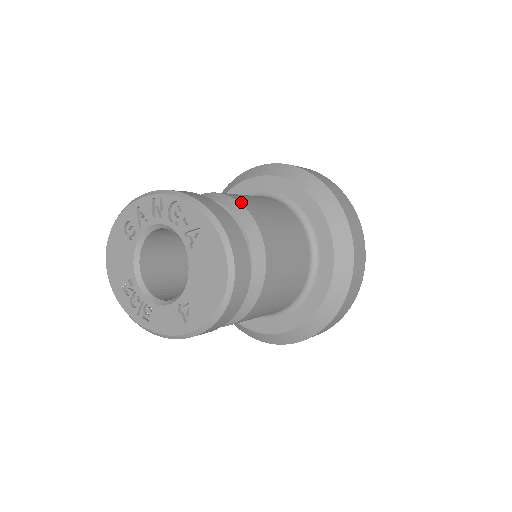
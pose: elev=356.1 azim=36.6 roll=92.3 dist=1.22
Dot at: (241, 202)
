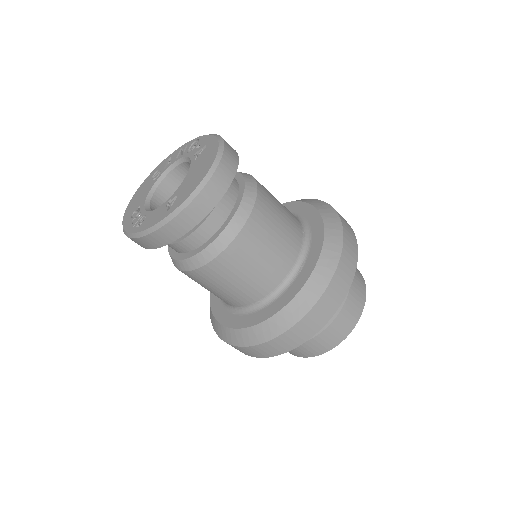
Dot at: occluded
